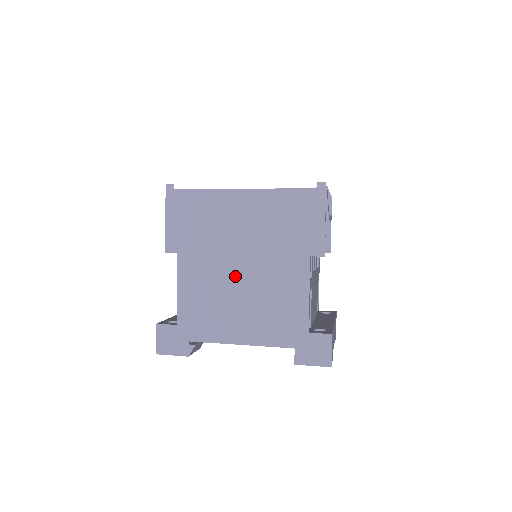
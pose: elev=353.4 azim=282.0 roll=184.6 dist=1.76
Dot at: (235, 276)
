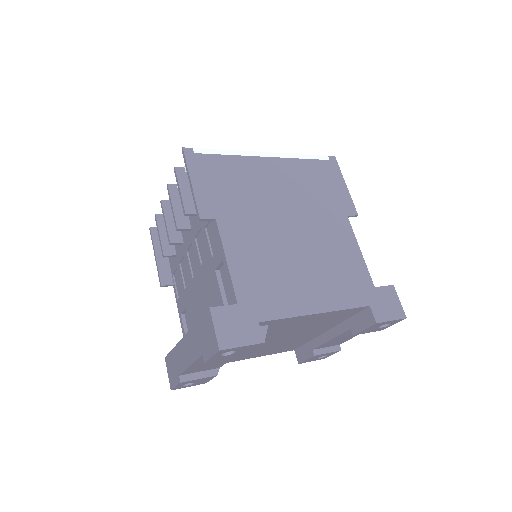
Dot at: (287, 239)
